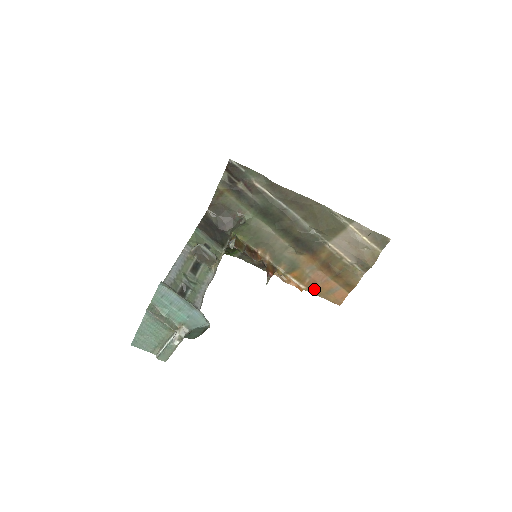
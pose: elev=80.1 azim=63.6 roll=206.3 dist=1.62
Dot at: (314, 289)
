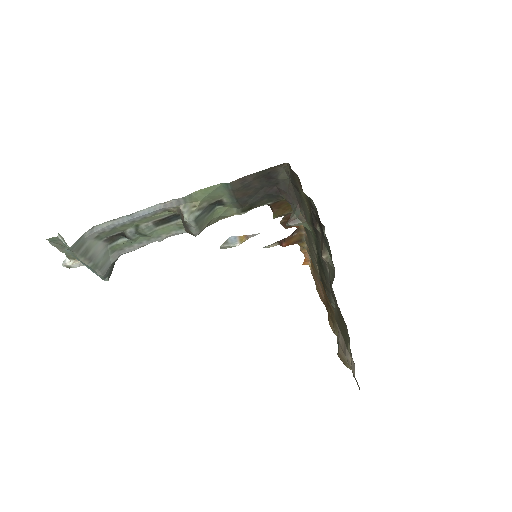
Dot at: (313, 277)
